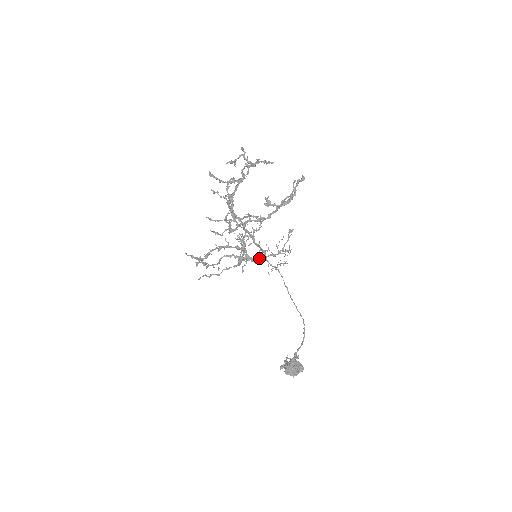
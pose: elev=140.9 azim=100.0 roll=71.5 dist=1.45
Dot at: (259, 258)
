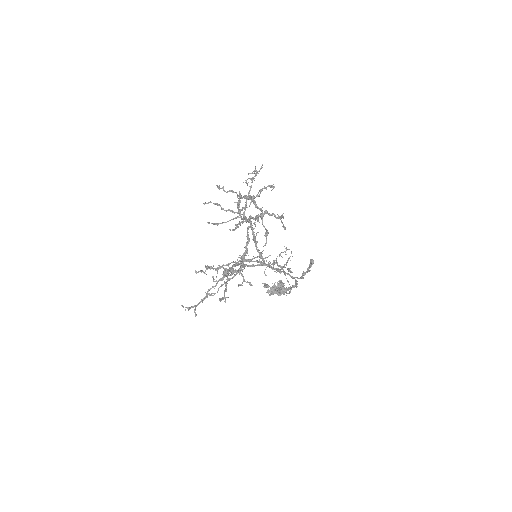
Dot at: (257, 265)
